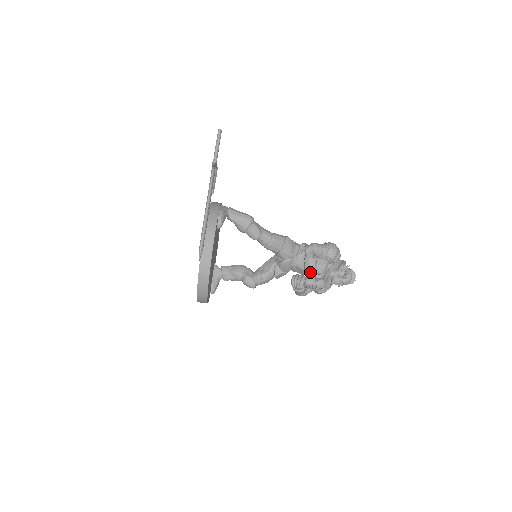
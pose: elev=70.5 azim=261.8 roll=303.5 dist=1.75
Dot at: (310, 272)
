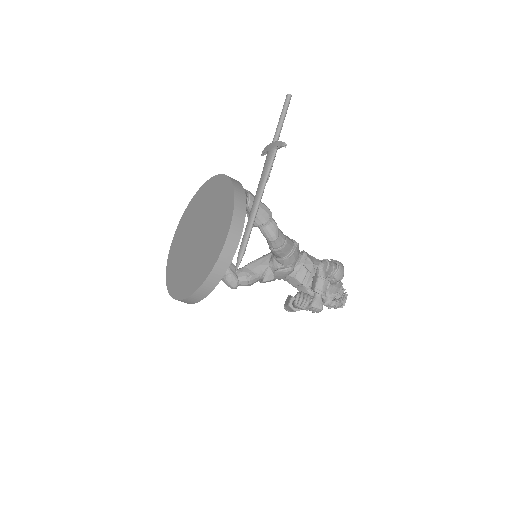
Dot at: (320, 294)
